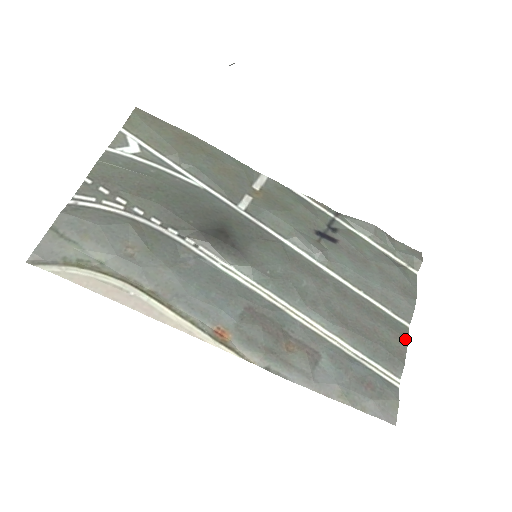
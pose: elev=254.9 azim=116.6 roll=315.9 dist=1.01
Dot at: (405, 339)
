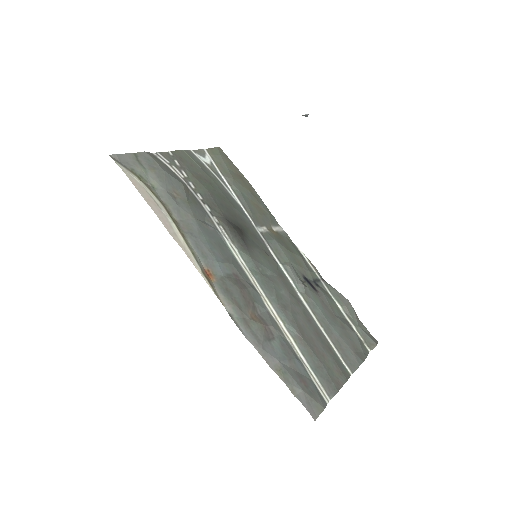
Dot at: (345, 378)
